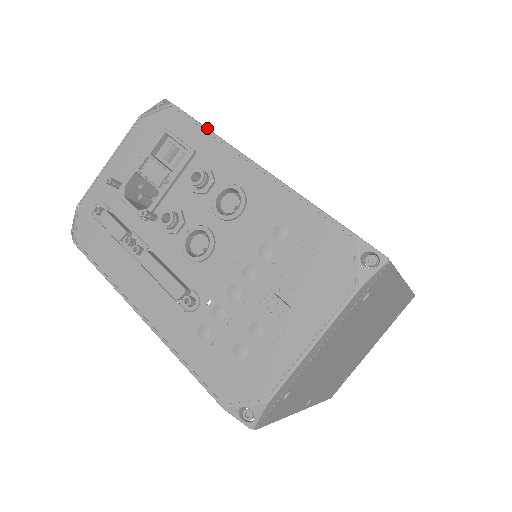
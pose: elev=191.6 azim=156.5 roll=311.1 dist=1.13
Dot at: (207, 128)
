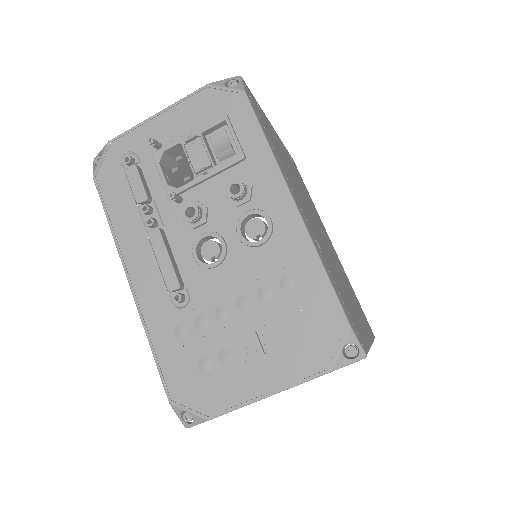
Dot at: (267, 140)
